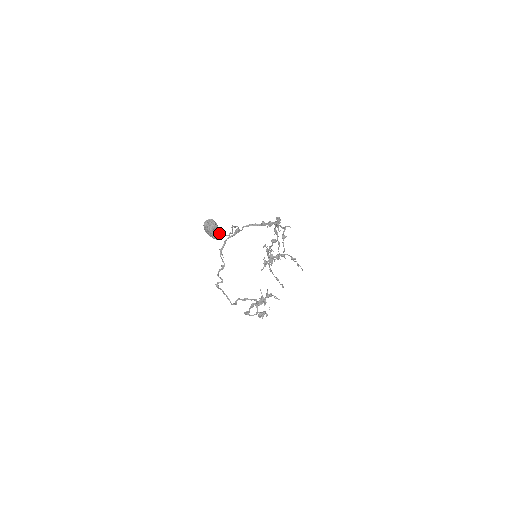
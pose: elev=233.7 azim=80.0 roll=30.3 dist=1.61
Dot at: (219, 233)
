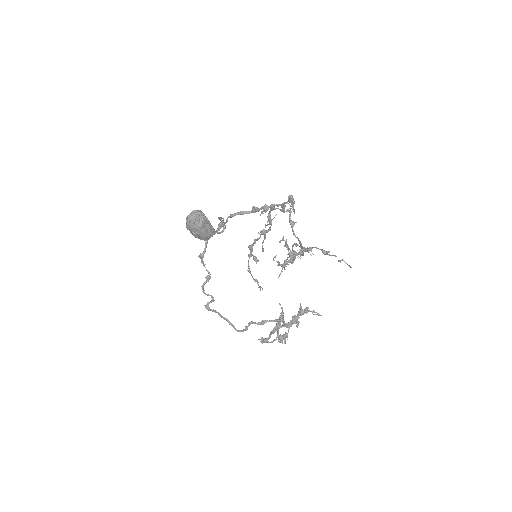
Dot at: (211, 230)
